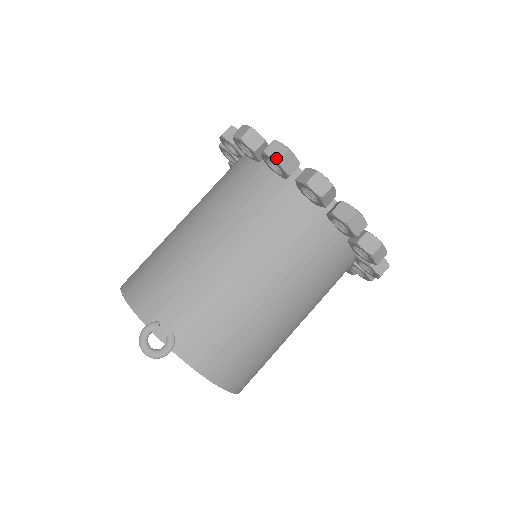
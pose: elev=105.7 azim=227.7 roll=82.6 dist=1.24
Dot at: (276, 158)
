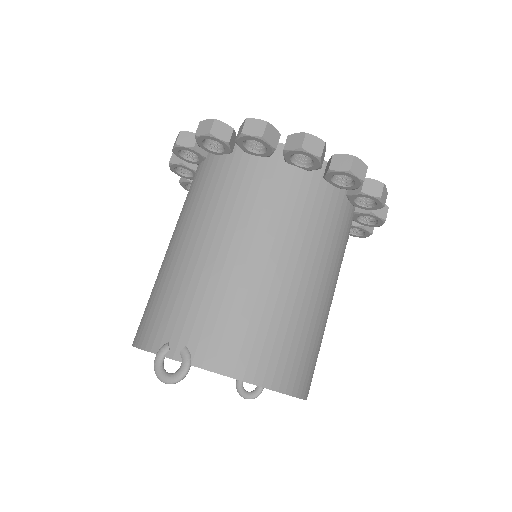
Dot at: (206, 132)
